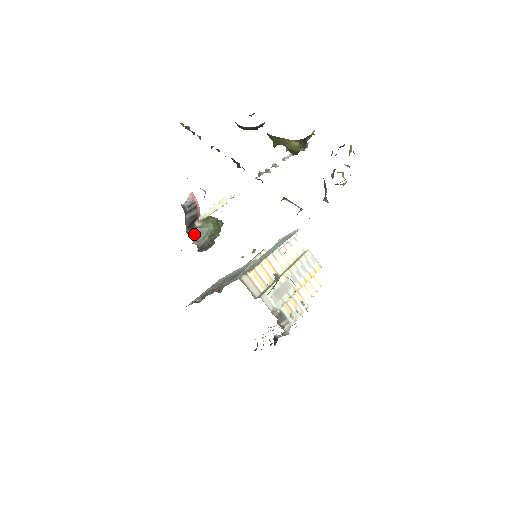
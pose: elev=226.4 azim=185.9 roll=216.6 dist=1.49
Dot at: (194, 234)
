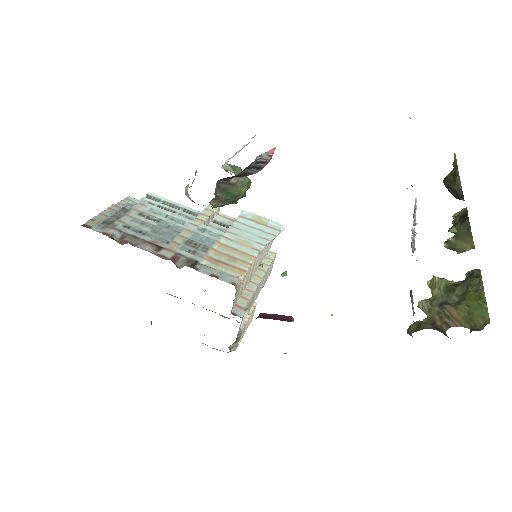
Dot at: (219, 189)
